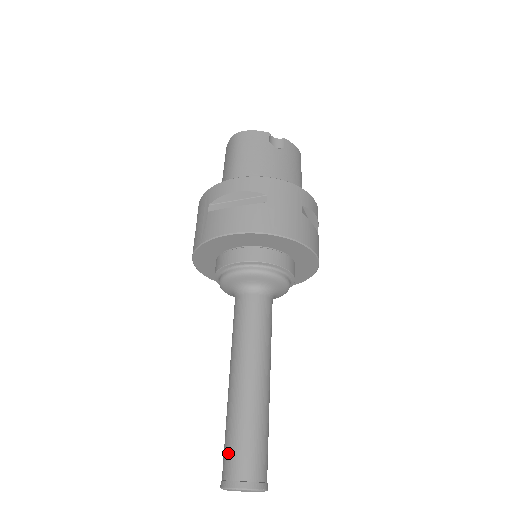
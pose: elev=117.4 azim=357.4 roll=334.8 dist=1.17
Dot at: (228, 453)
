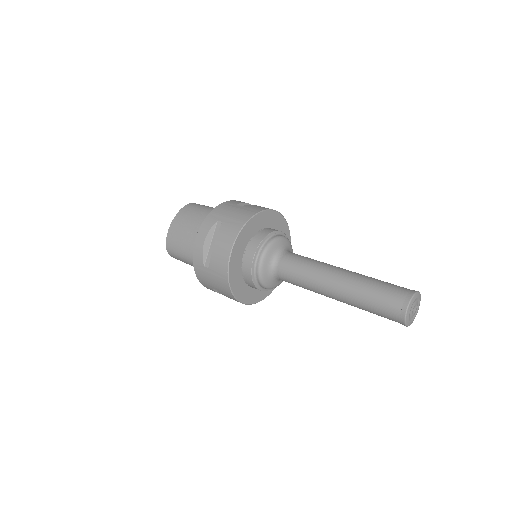
Dot at: (392, 286)
